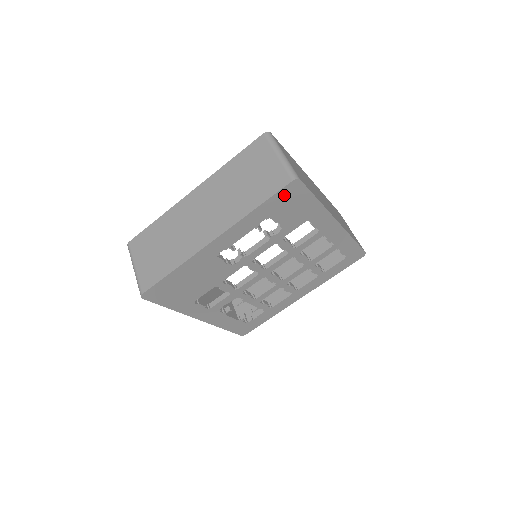
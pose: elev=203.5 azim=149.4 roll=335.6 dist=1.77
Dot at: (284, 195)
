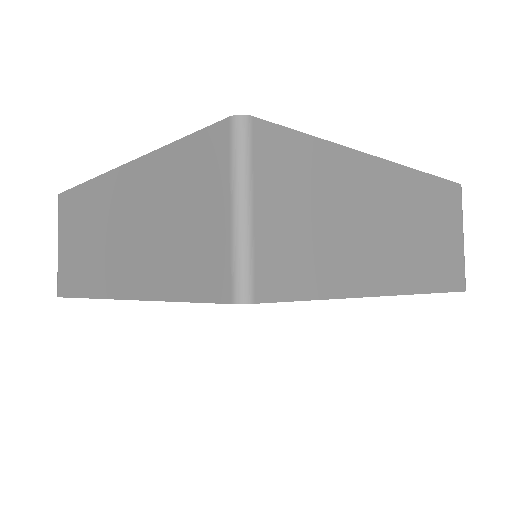
Dot at: occluded
